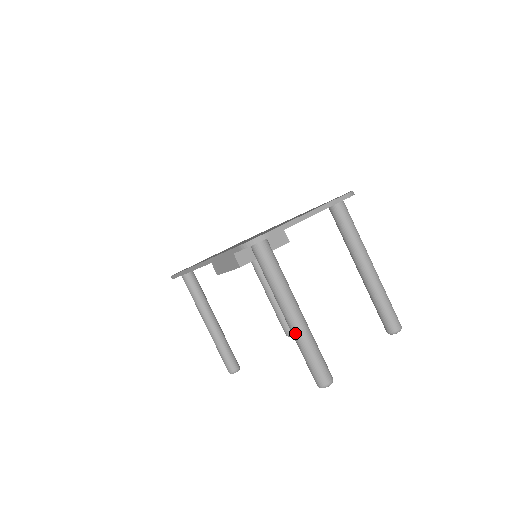
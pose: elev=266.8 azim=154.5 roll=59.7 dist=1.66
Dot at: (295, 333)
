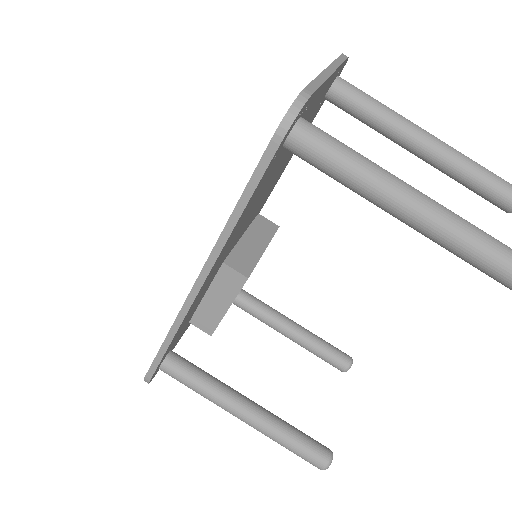
Dot at: (453, 234)
